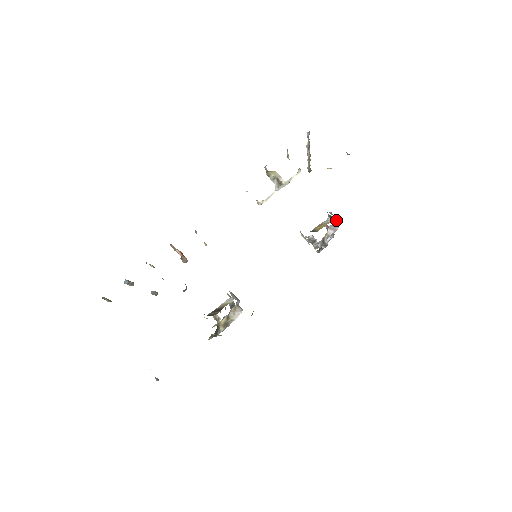
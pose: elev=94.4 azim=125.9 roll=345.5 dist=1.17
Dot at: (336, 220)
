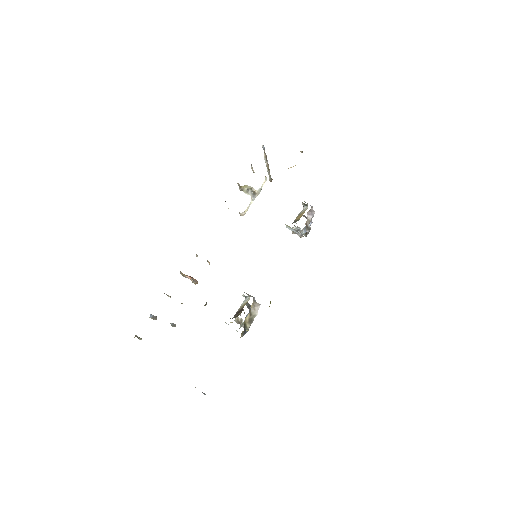
Dot at: (311, 206)
